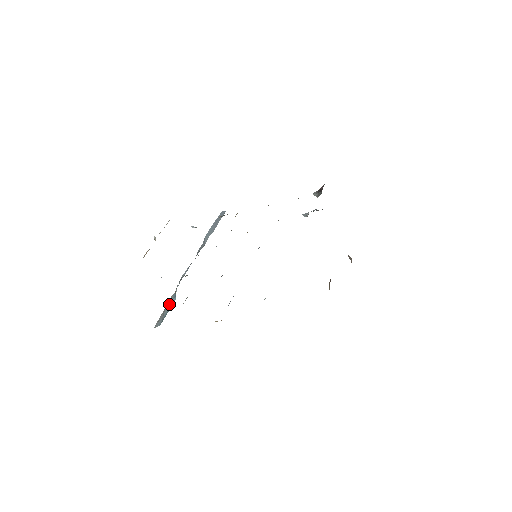
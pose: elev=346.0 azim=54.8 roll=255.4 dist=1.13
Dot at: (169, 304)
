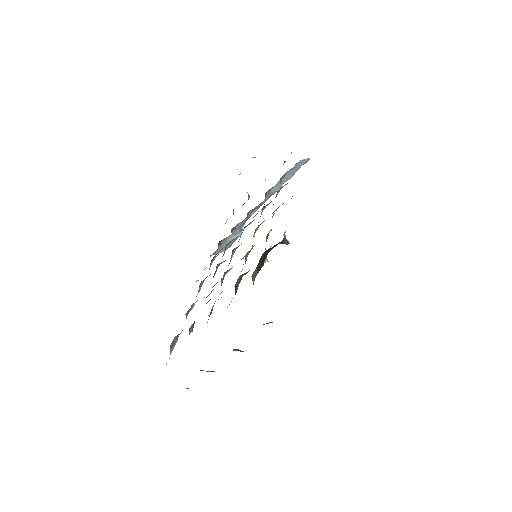
Dot at: (230, 239)
